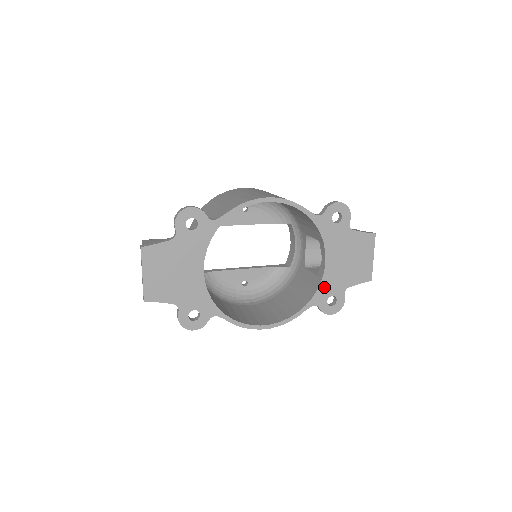
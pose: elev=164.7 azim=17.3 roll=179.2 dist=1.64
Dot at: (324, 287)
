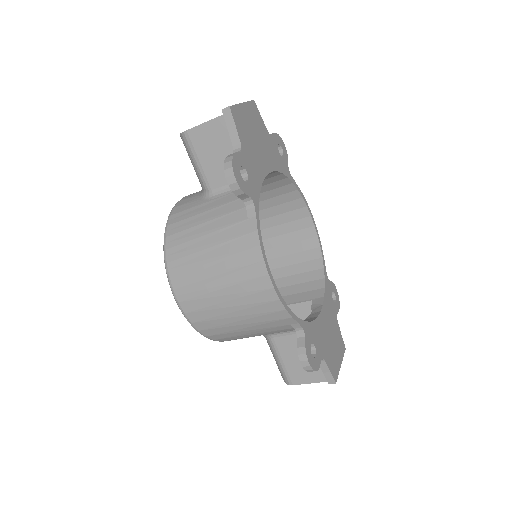
Dot at: (313, 328)
